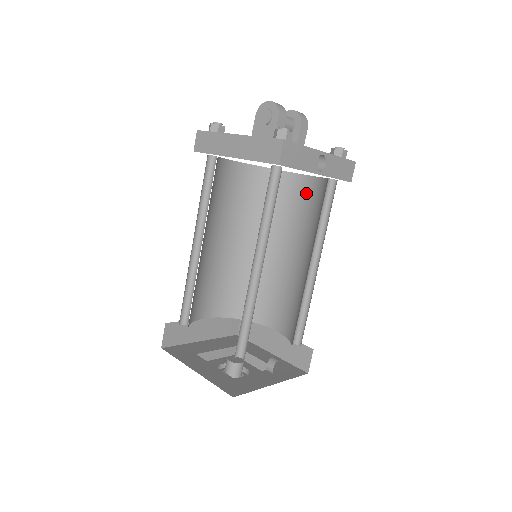
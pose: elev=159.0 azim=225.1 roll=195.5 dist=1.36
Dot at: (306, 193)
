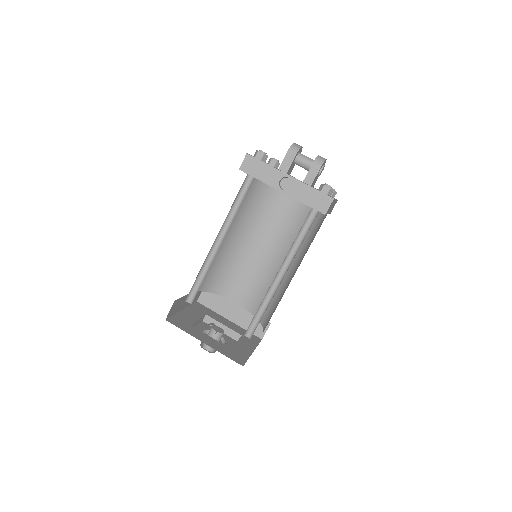
Dot at: occluded
